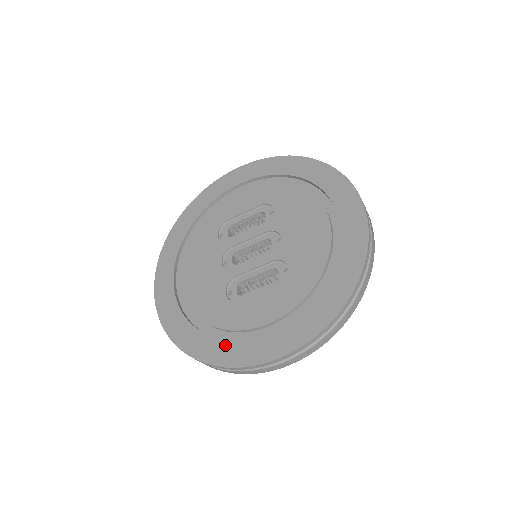
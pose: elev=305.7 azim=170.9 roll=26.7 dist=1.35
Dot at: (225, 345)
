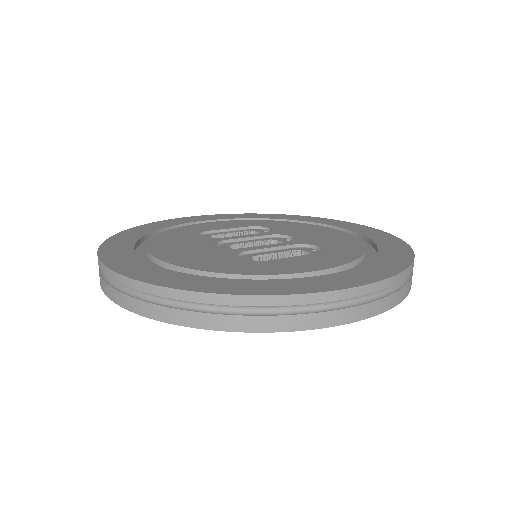
Dot at: (268, 282)
